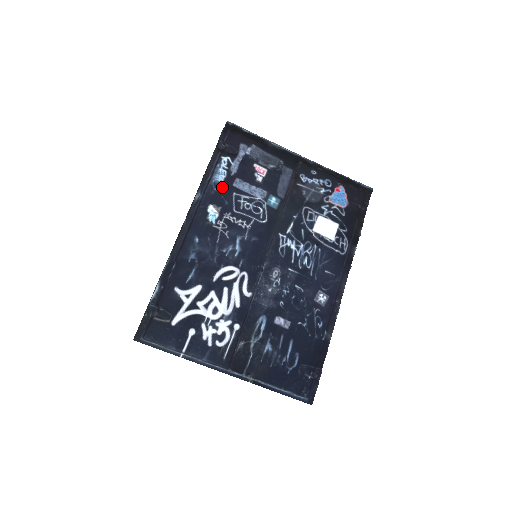
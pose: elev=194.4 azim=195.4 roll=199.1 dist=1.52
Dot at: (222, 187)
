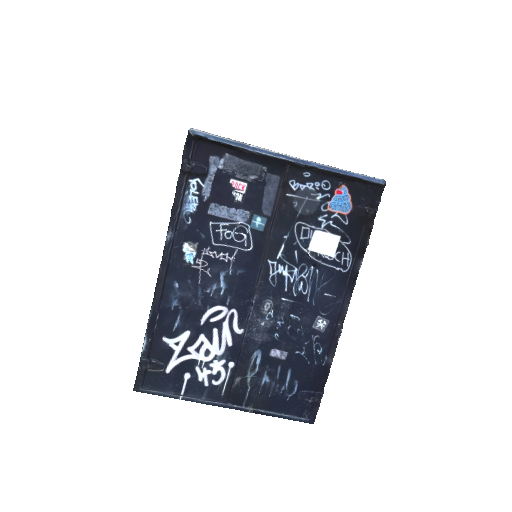
Dot at: (195, 218)
